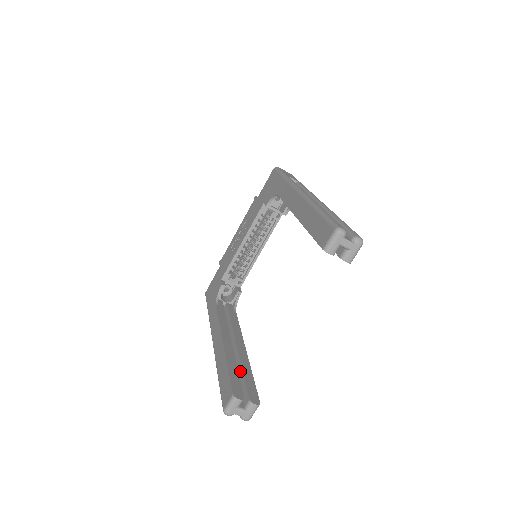
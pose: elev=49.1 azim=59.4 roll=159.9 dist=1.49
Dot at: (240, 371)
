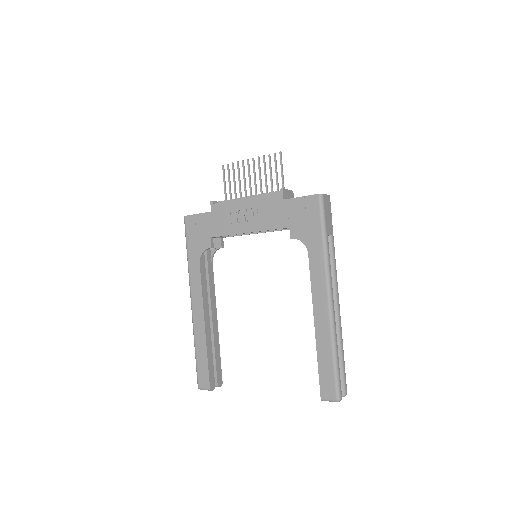
Dot at: (213, 351)
